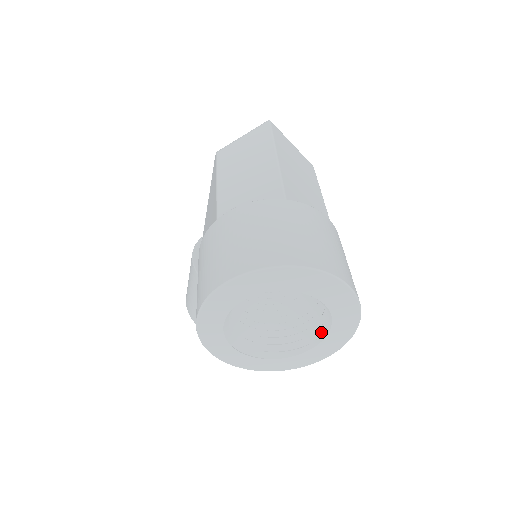
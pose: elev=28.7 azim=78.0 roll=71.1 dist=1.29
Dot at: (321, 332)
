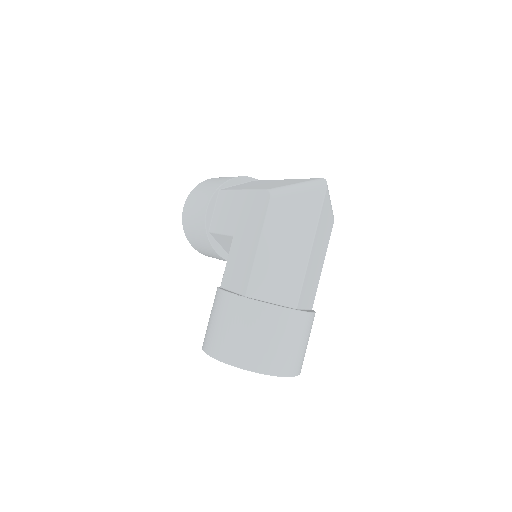
Dot at: occluded
